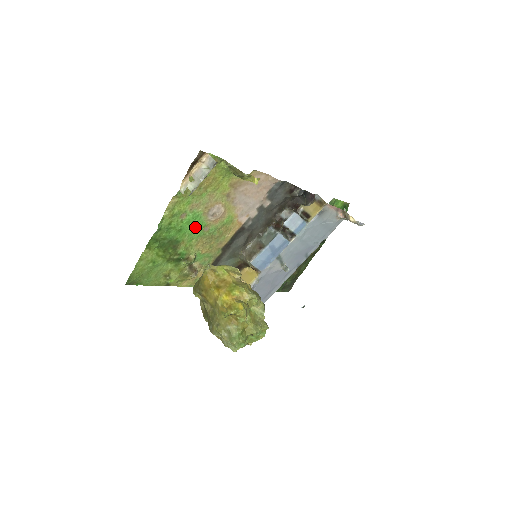
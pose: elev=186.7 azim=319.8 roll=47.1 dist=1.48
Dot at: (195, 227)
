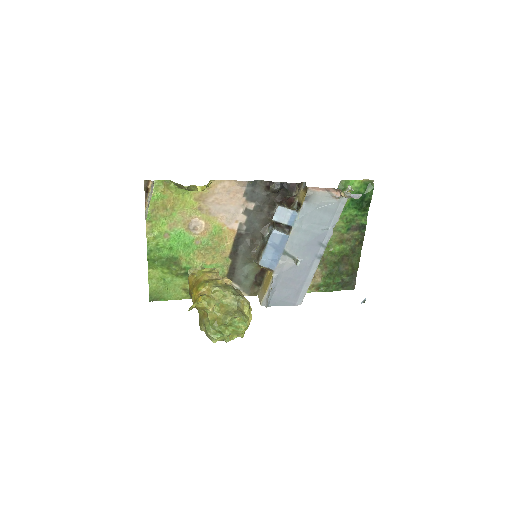
Dot at: (184, 243)
